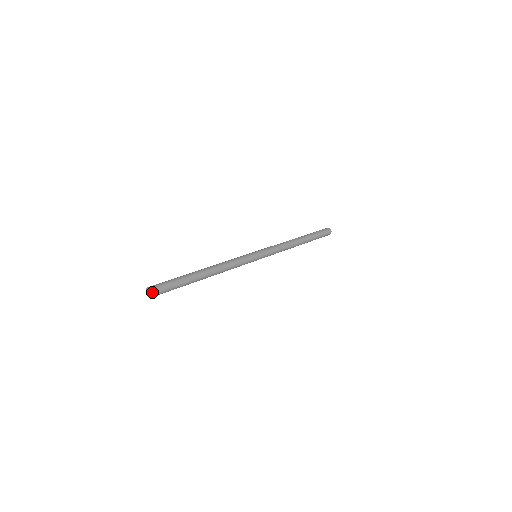
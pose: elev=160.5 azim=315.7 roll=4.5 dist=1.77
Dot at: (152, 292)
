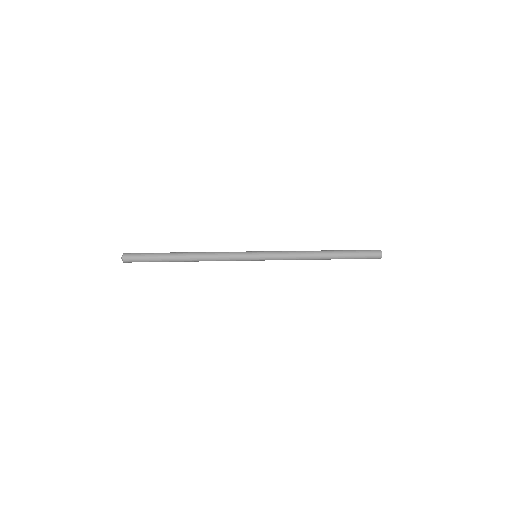
Dot at: (123, 256)
